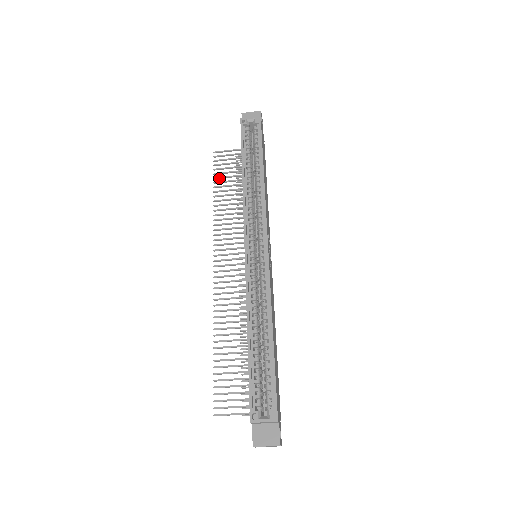
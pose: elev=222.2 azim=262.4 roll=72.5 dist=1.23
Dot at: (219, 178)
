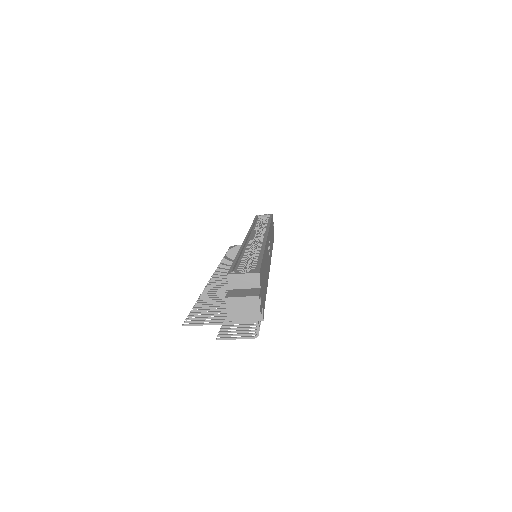
Dot at: (232, 252)
